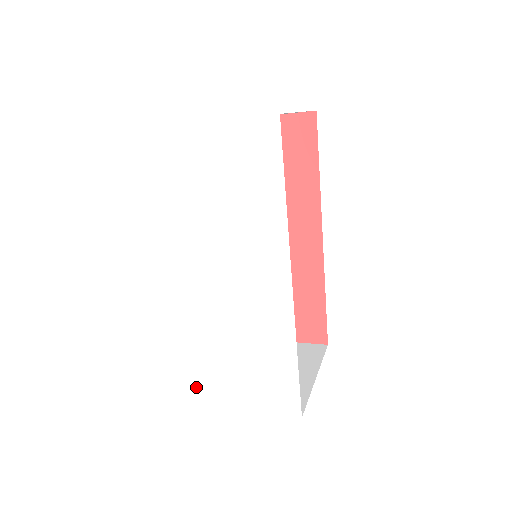
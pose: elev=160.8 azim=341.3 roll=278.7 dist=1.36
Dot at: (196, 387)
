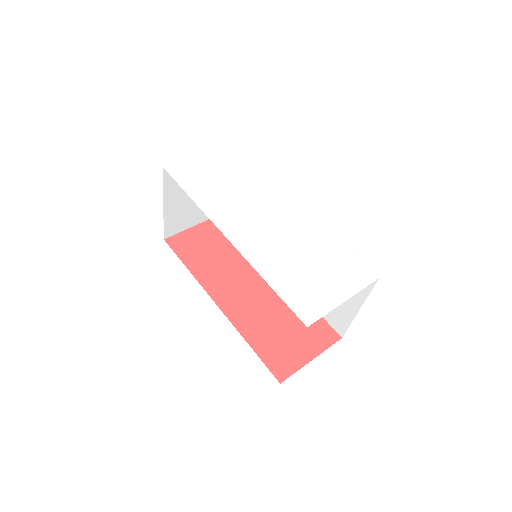
Dot at: (297, 311)
